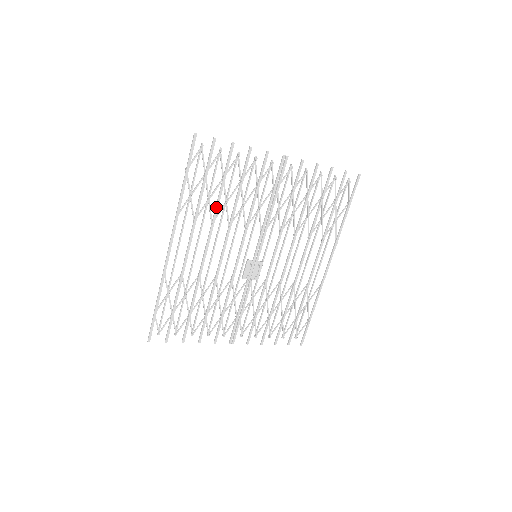
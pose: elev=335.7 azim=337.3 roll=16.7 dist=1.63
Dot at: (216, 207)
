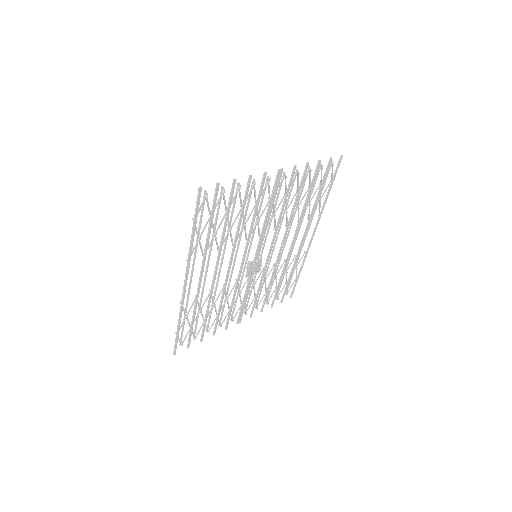
Dot at: (222, 238)
